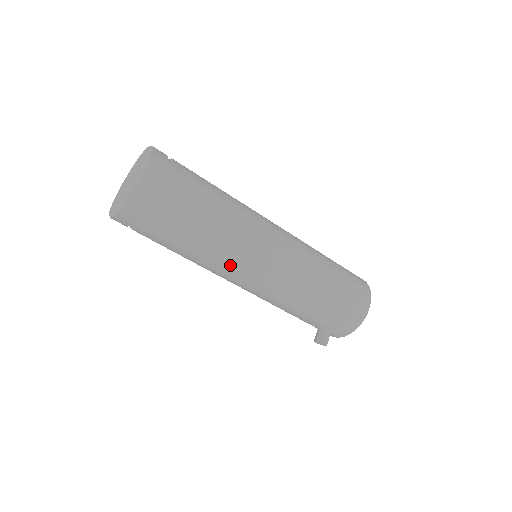
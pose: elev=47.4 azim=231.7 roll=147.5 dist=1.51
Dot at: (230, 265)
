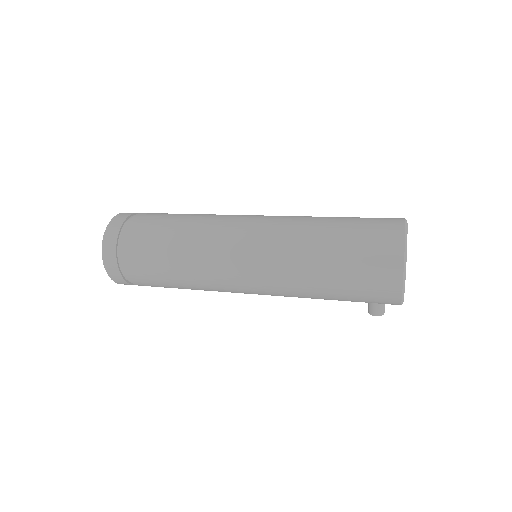
Dot at: (220, 291)
